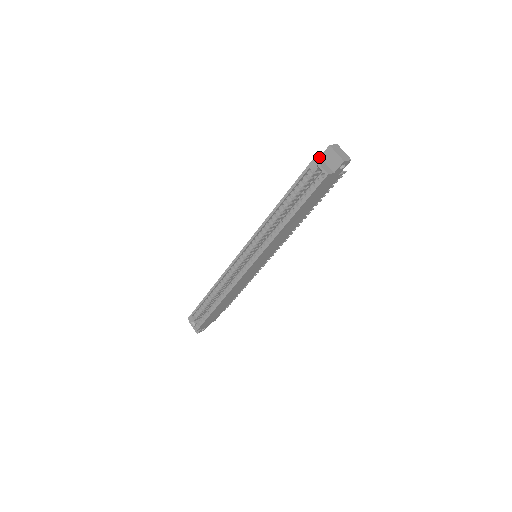
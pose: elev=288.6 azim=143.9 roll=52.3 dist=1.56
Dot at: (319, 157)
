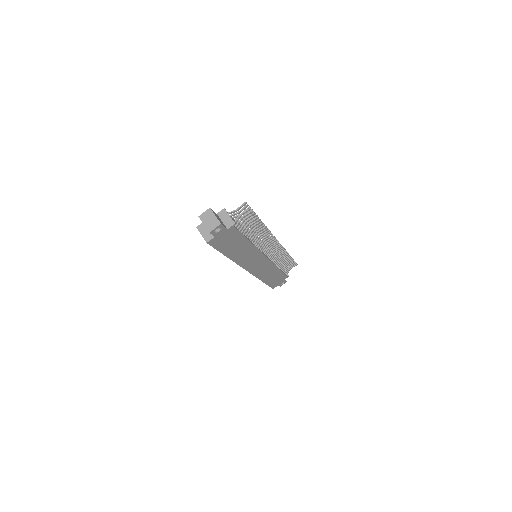
Dot at: occluded
